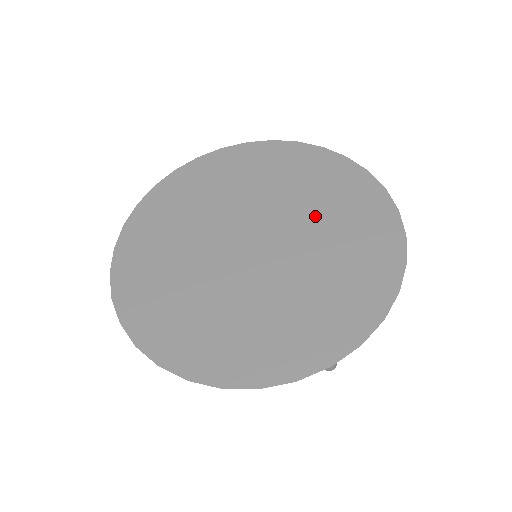
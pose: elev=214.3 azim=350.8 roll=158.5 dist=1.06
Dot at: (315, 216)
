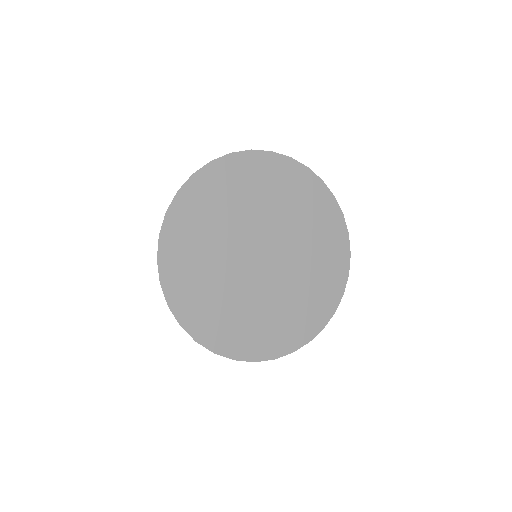
Dot at: (306, 255)
